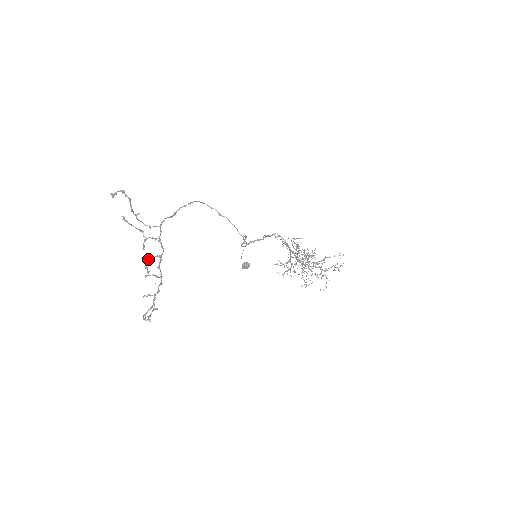
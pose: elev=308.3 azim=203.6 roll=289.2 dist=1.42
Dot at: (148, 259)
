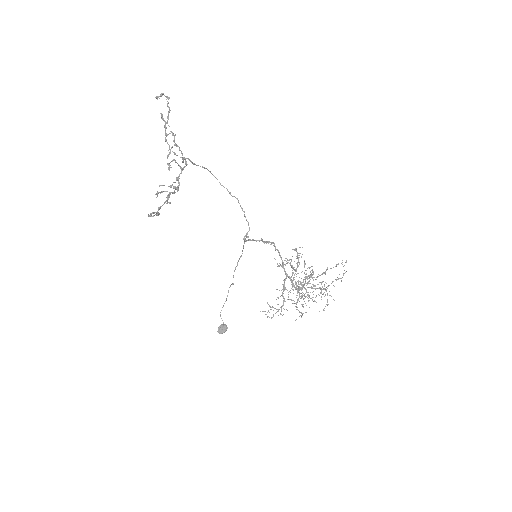
Dot at: (172, 160)
